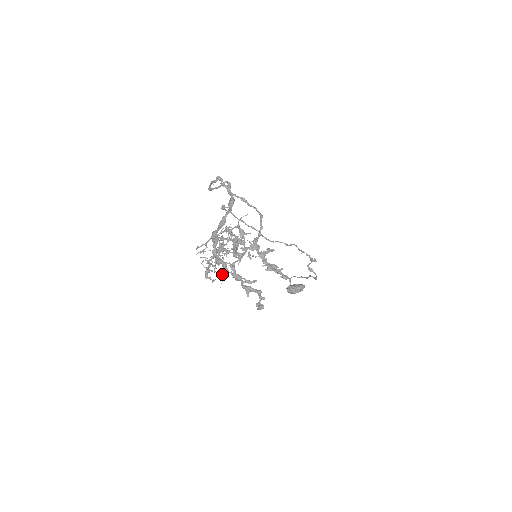
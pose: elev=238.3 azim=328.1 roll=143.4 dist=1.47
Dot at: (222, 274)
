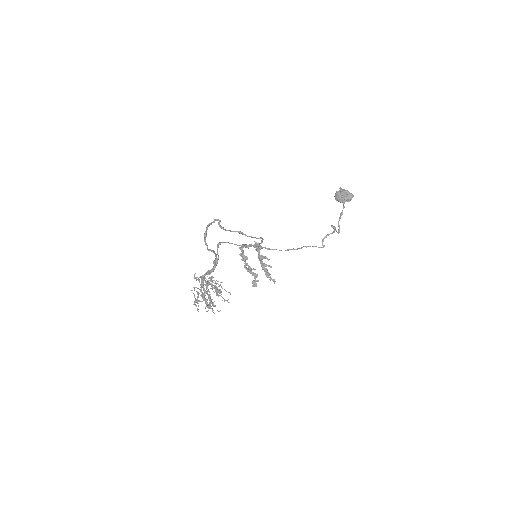
Dot at: occluded
